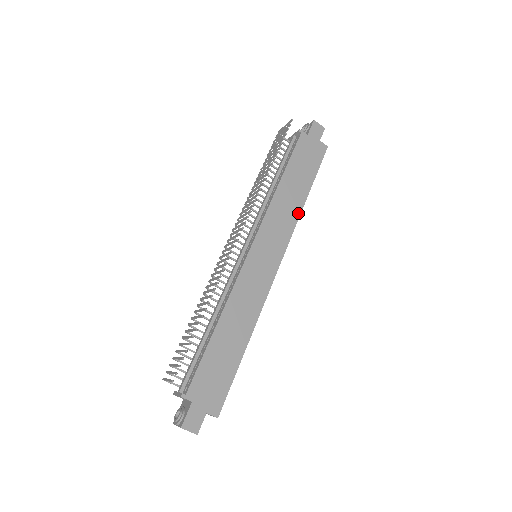
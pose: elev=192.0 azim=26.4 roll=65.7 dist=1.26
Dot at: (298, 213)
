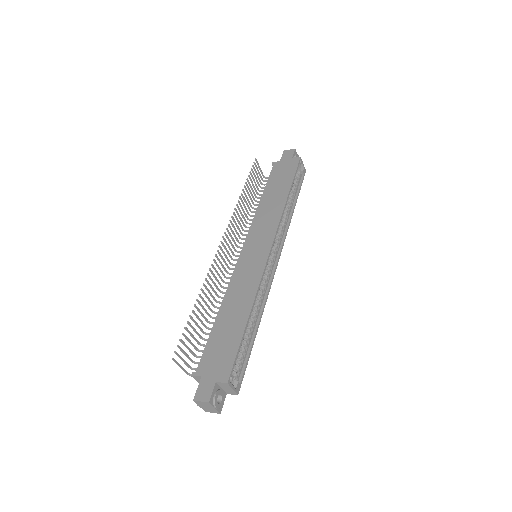
Dot at: (282, 208)
